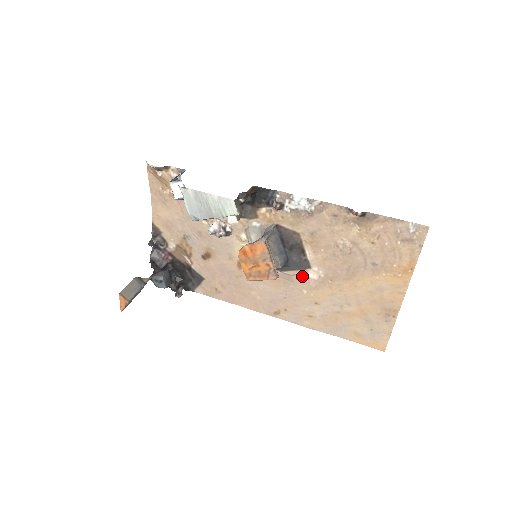
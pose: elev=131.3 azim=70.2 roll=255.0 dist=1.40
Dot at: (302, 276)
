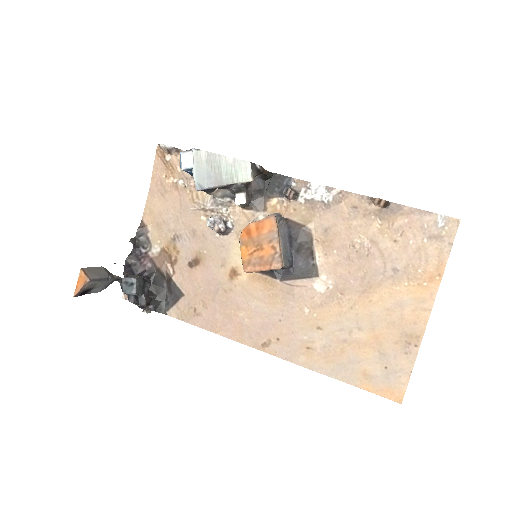
Dot at: (306, 288)
